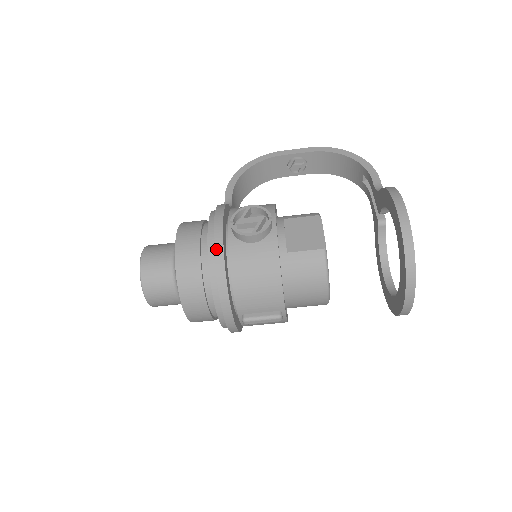
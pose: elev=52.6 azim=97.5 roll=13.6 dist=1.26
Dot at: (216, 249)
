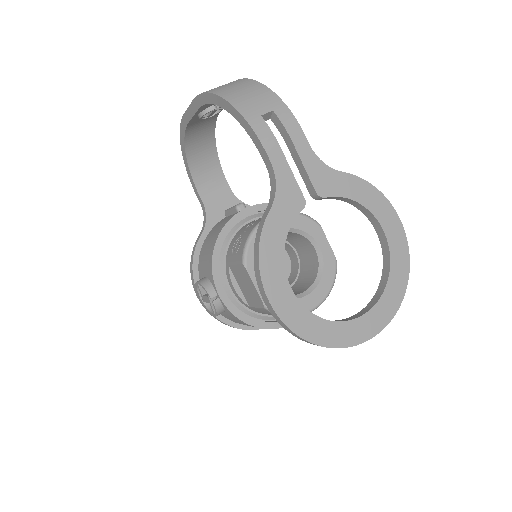
Dot at: occluded
